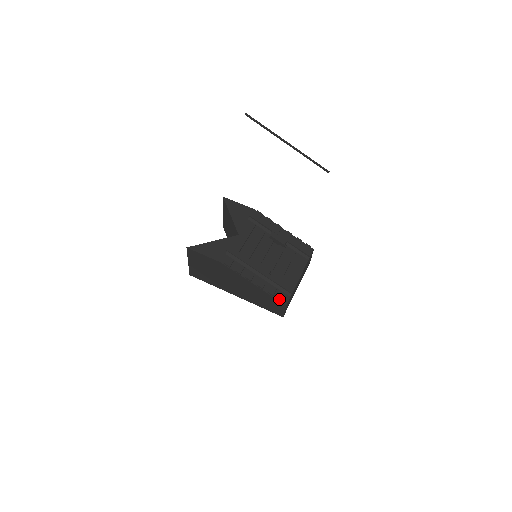
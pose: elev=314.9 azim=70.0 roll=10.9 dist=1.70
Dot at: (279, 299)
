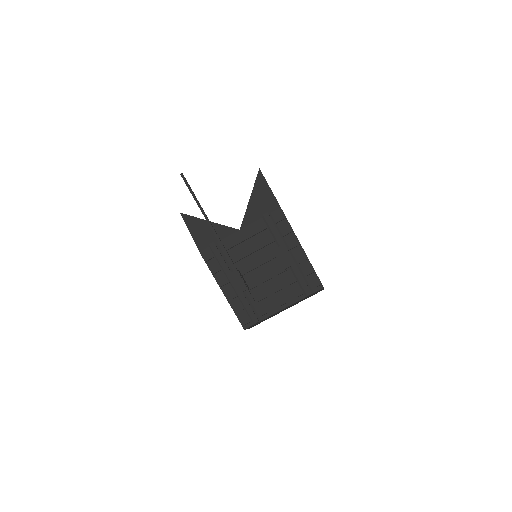
Dot at: (239, 321)
